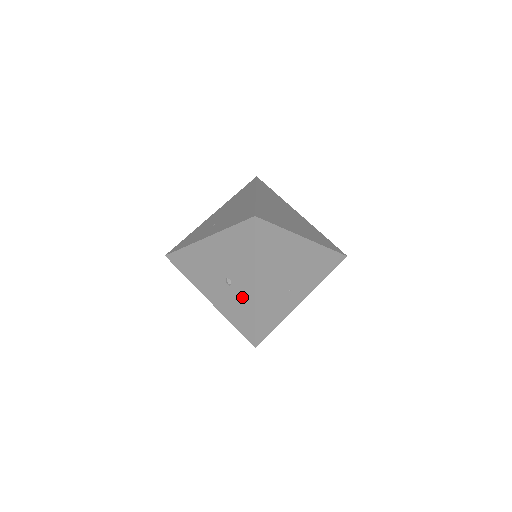
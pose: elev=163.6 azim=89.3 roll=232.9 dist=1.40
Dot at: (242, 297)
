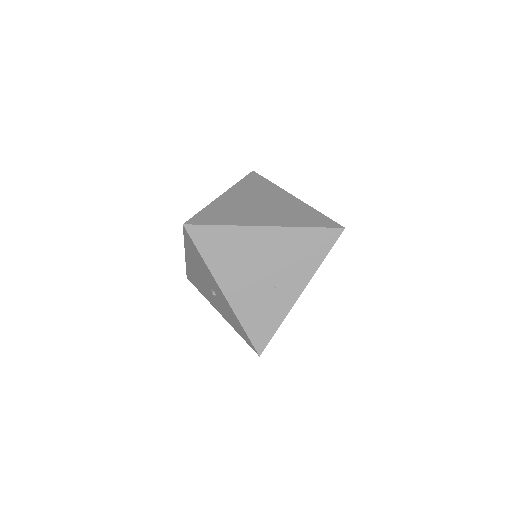
Dot at: (226, 306)
